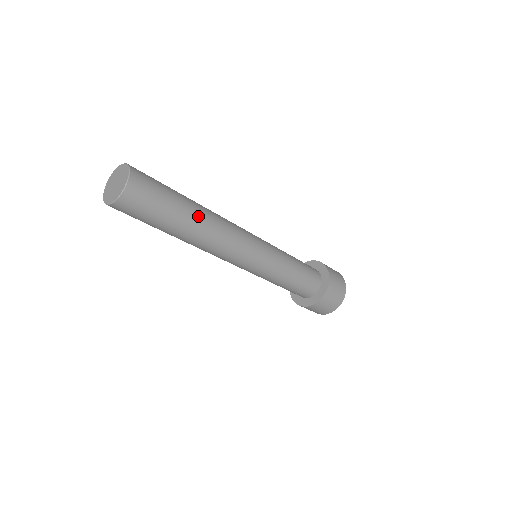
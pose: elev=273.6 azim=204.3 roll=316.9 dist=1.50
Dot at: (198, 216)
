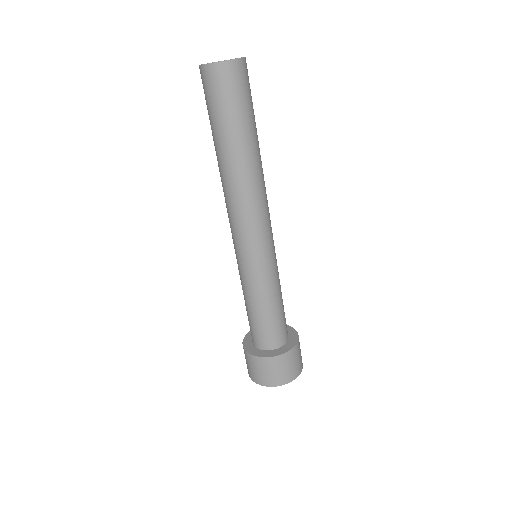
Dot at: (259, 150)
